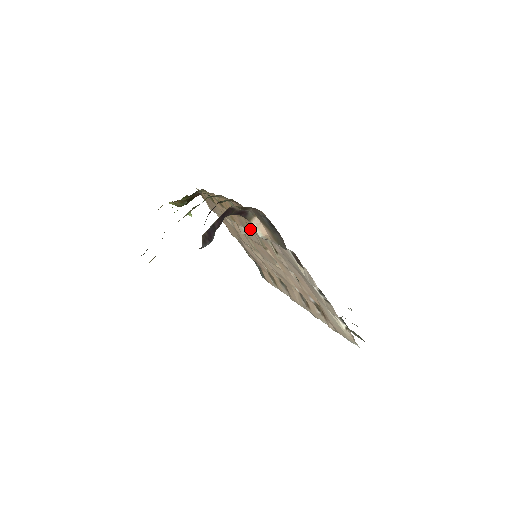
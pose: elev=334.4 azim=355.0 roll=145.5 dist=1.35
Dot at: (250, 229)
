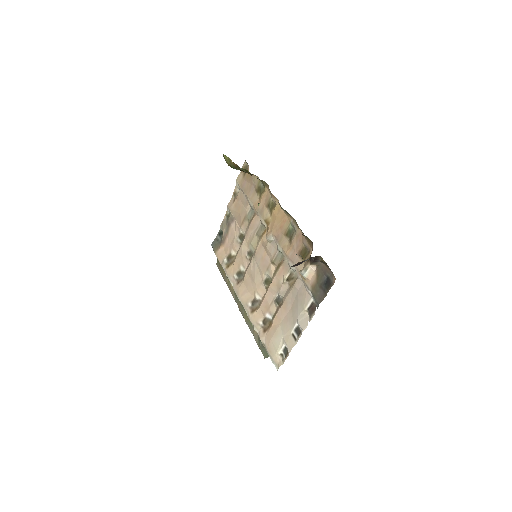
Dot at: (287, 252)
